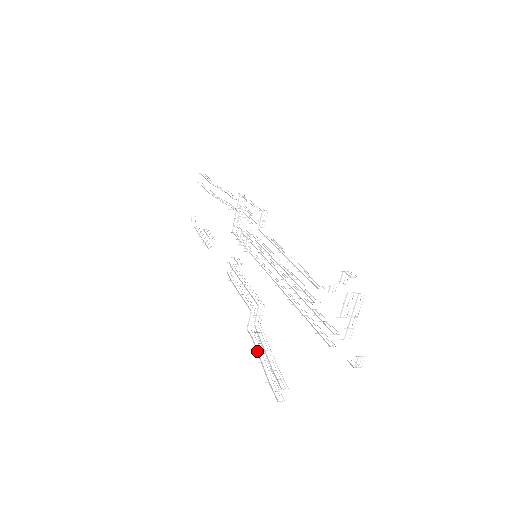
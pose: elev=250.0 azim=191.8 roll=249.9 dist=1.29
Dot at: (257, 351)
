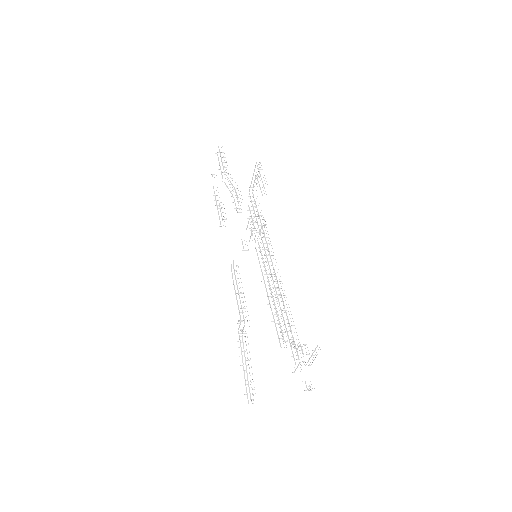
Dot at: (242, 355)
